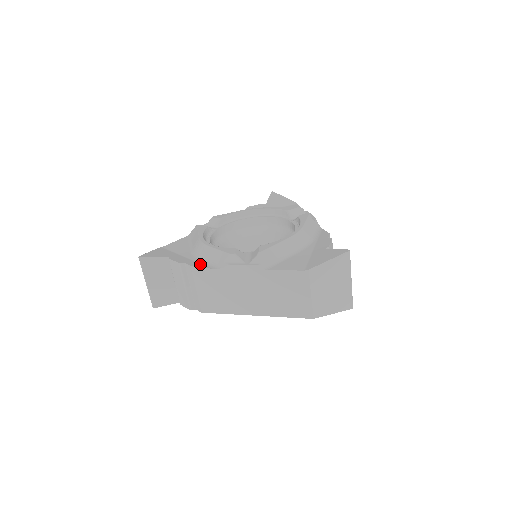
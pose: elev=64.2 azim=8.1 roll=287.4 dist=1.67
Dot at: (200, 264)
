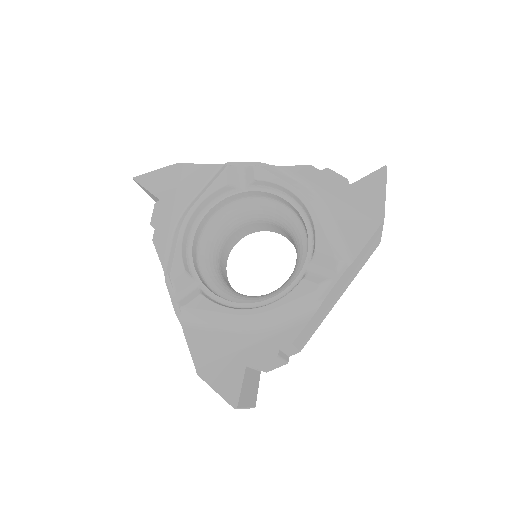
Dot at: (164, 244)
